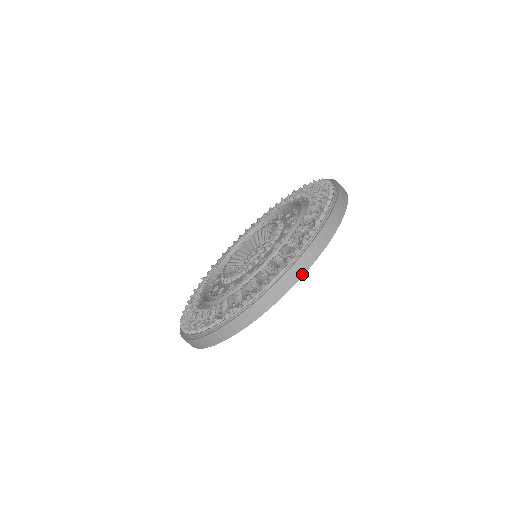
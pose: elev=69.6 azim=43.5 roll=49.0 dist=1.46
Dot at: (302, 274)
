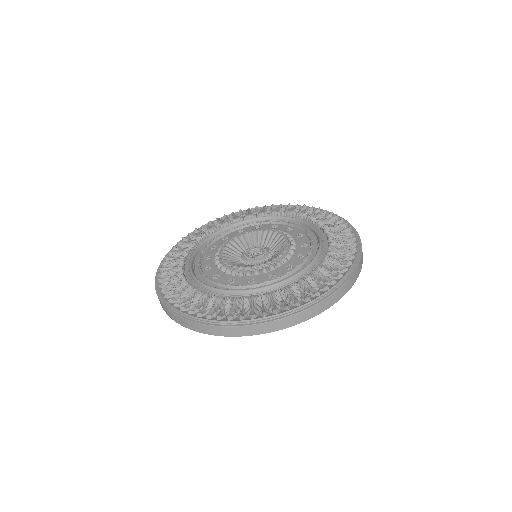
Dot at: (313, 316)
